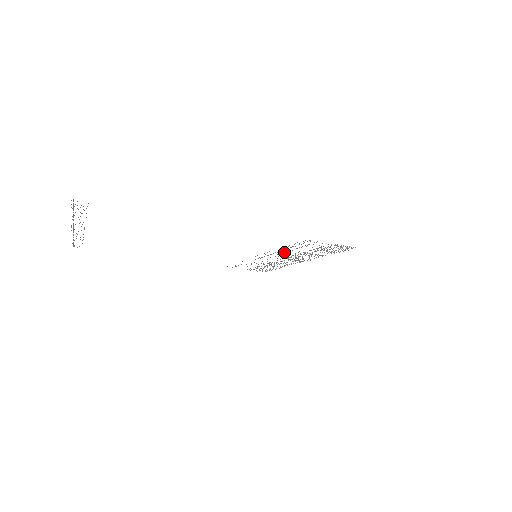
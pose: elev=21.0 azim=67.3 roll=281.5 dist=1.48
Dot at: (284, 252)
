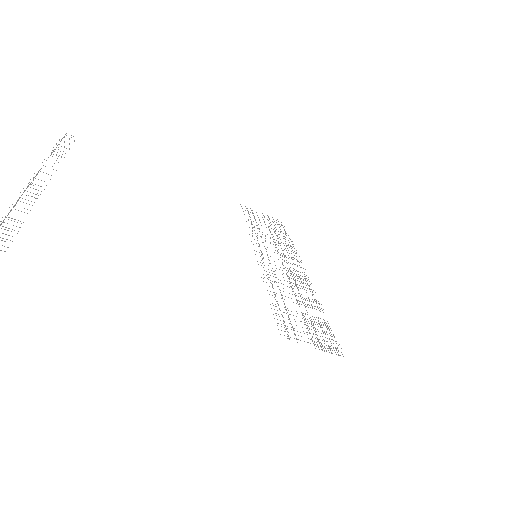
Dot at: occluded
